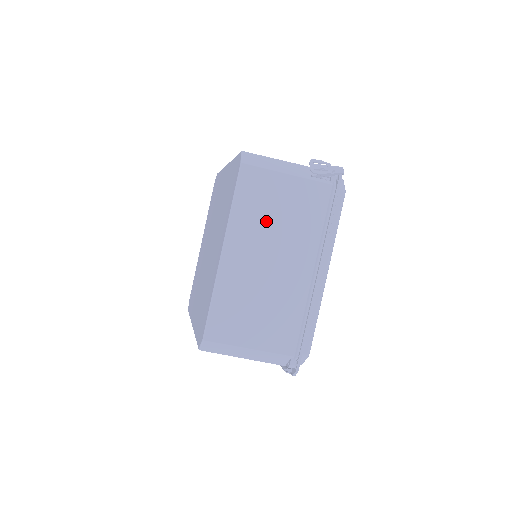
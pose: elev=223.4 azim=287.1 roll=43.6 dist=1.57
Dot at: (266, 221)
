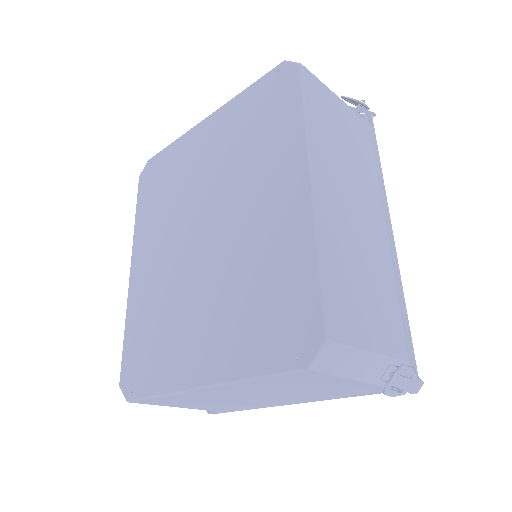
Dot at: (281, 388)
